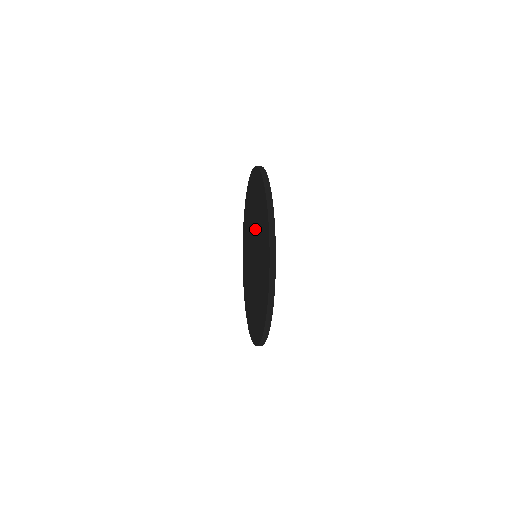
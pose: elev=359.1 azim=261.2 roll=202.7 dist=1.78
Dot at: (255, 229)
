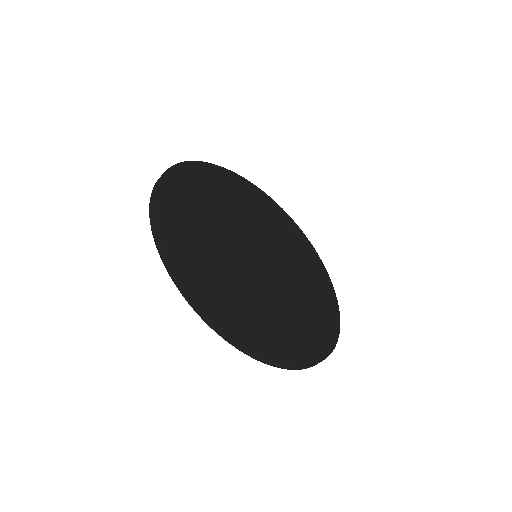
Dot at: occluded
